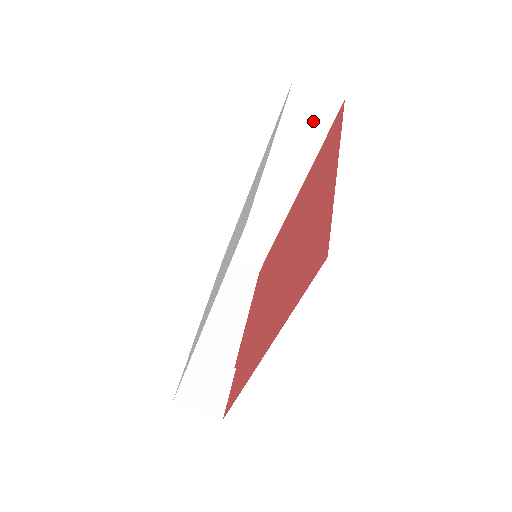
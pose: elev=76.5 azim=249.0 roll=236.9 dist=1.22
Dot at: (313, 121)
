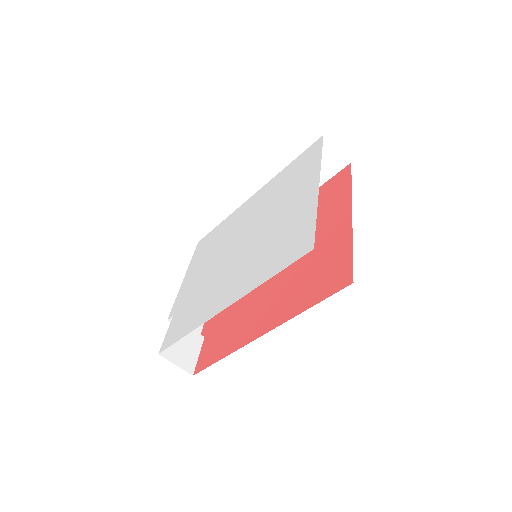
Dot at: (322, 168)
